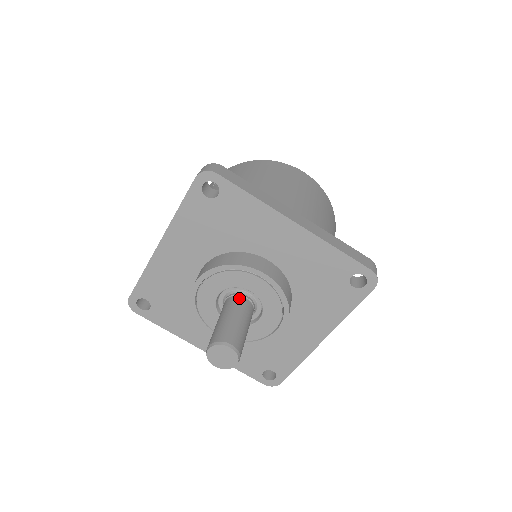
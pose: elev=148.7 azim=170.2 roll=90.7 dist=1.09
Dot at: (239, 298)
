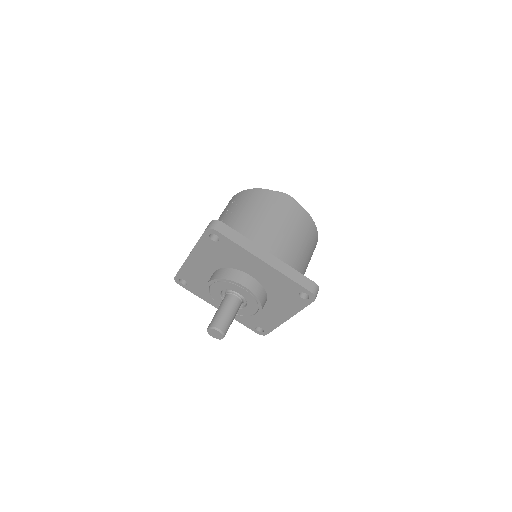
Dot at: (232, 296)
